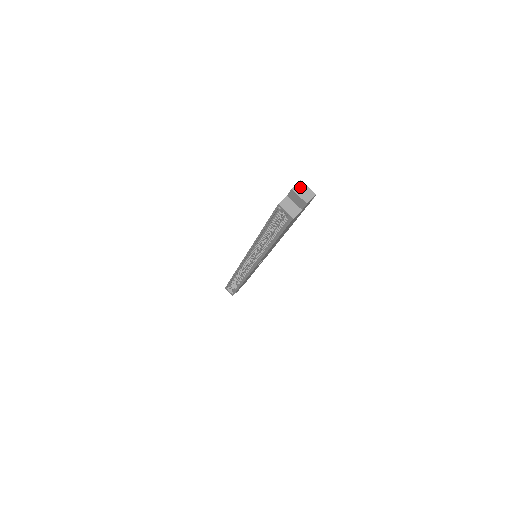
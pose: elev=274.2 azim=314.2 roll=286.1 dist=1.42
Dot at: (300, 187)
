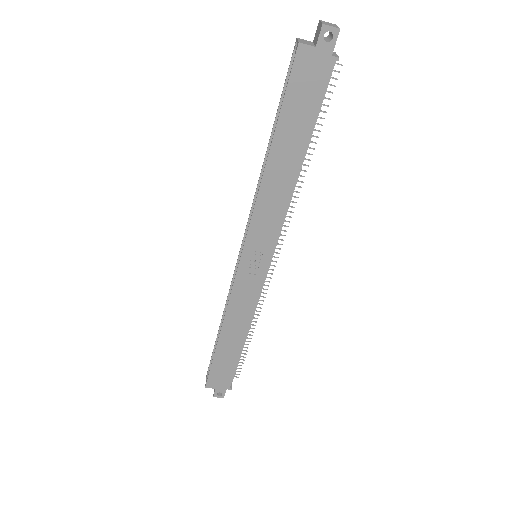
Dot at: (330, 23)
